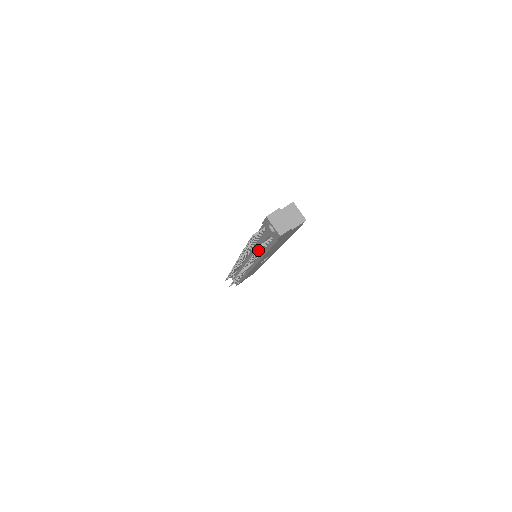
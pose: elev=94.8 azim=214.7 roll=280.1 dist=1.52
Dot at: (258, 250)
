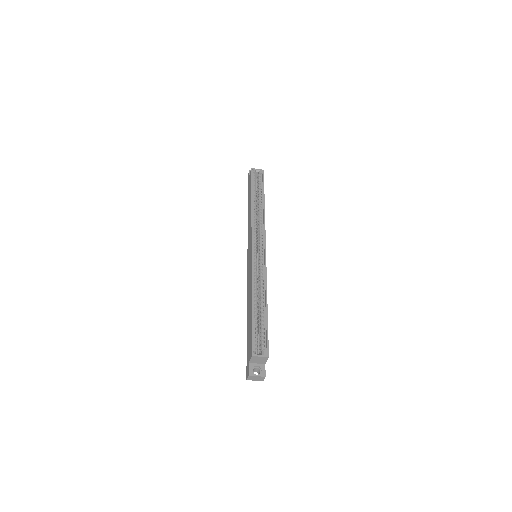
Dot at: occluded
